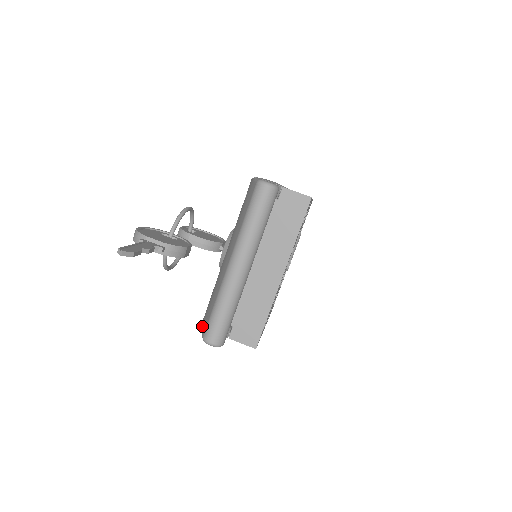
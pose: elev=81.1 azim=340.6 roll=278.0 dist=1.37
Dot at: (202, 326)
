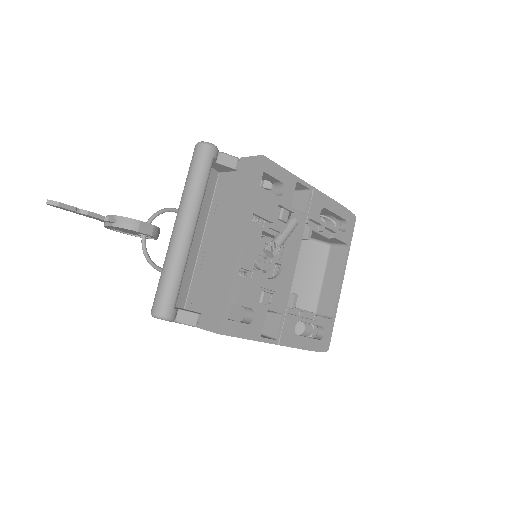
Dot at: occluded
